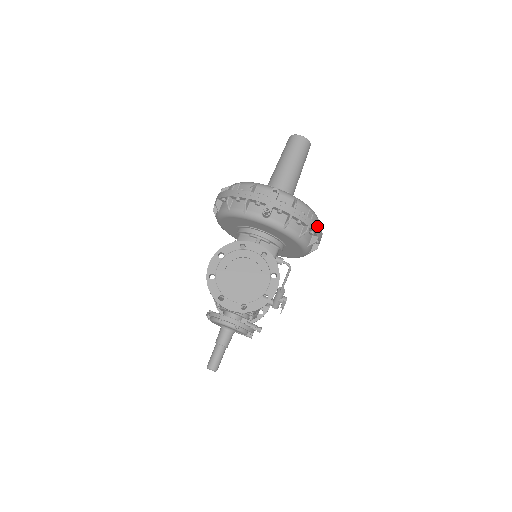
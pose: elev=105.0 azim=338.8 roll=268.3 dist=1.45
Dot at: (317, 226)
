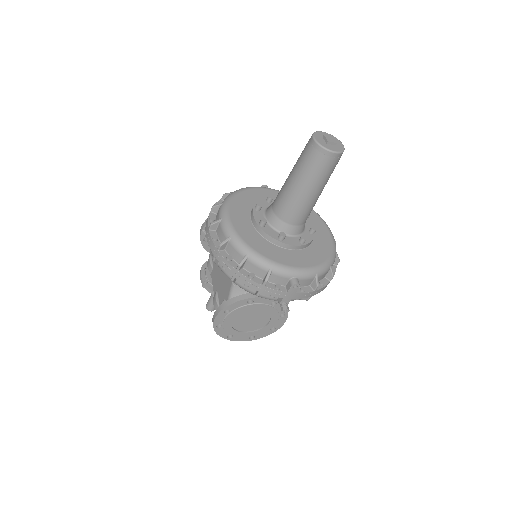
Dot at: occluded
